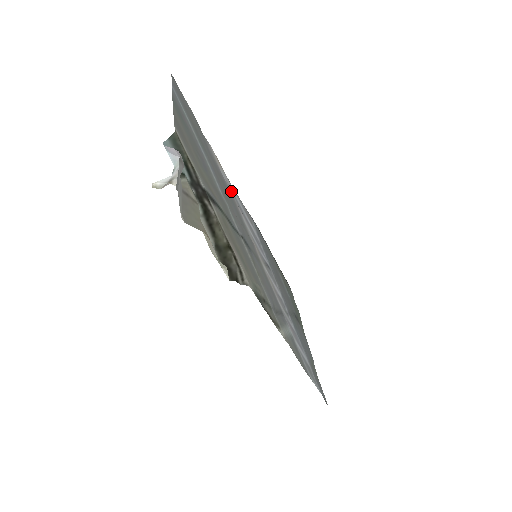
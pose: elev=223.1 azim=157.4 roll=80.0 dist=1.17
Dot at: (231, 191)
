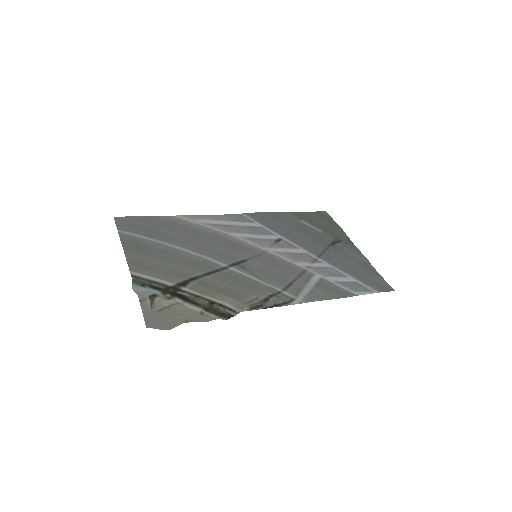
Dot at: (212, 226)
